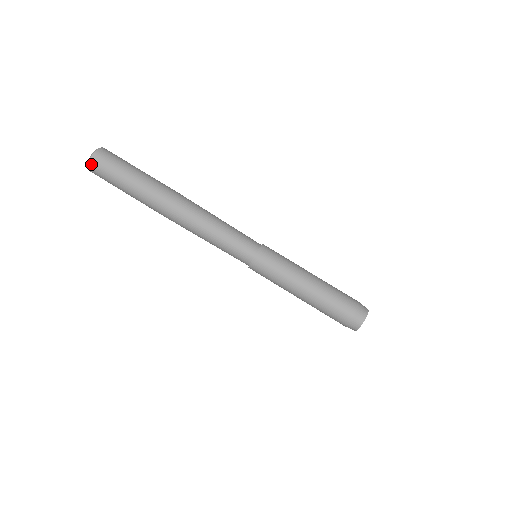
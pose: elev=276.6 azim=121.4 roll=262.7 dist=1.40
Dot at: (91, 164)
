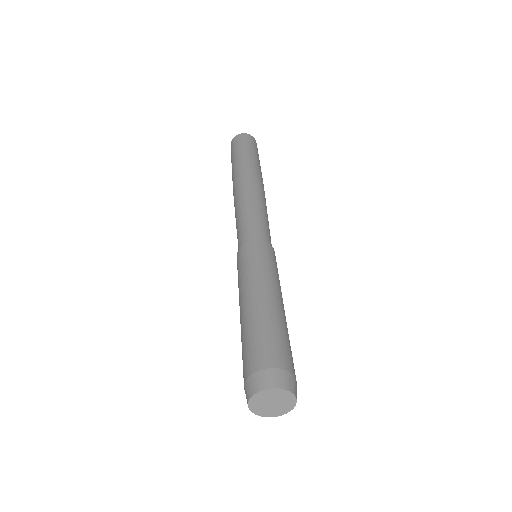
Dot at: (243, 135)
